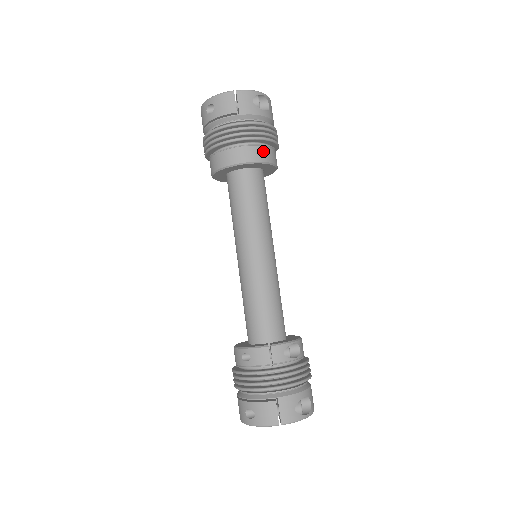
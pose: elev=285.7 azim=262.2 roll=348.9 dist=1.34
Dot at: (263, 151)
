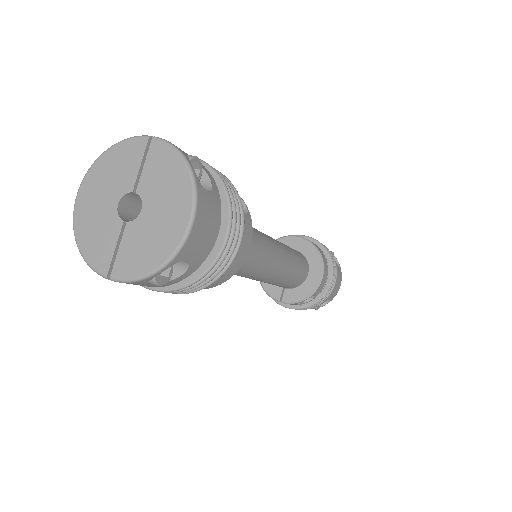
Dot at: (319, 248)
